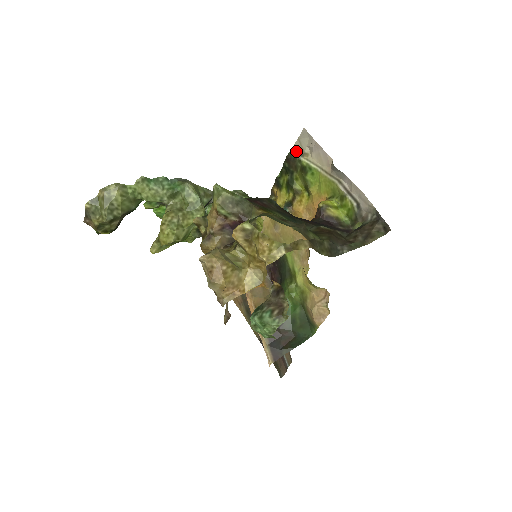
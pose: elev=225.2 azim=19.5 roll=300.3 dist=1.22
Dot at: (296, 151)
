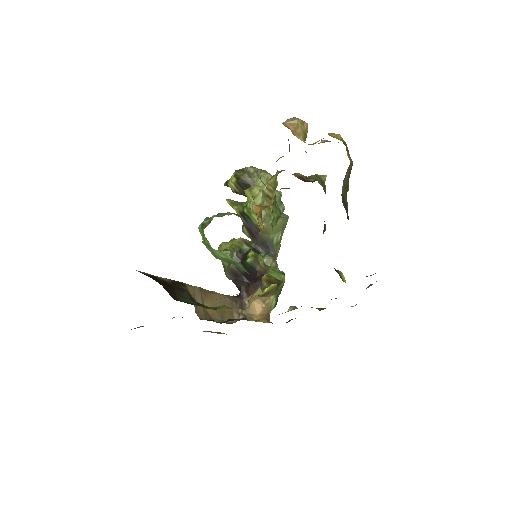
Dot at: occluded
